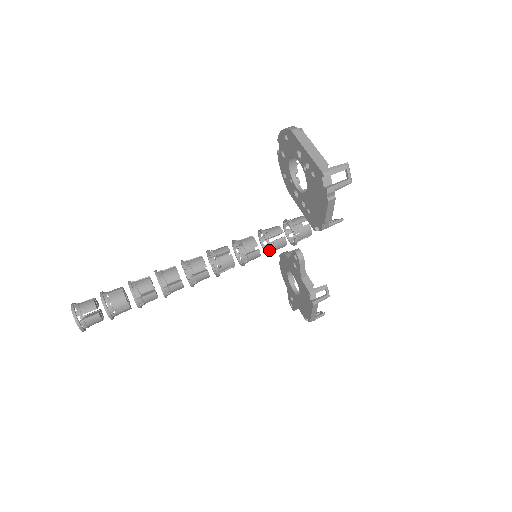
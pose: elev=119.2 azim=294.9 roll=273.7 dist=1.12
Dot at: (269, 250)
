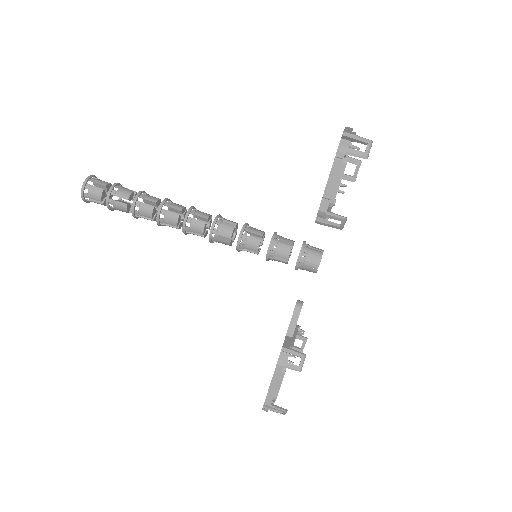
Dot at: (269, 246)
